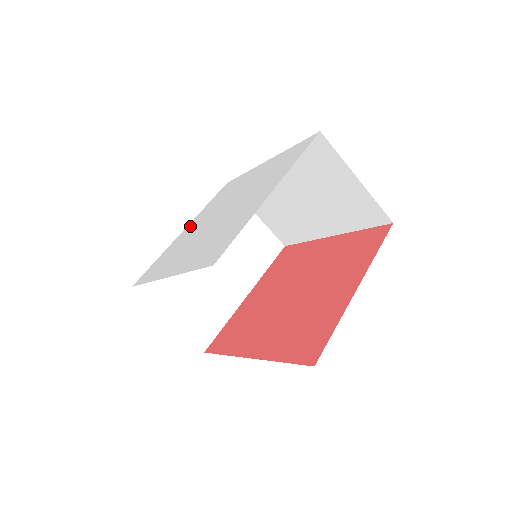
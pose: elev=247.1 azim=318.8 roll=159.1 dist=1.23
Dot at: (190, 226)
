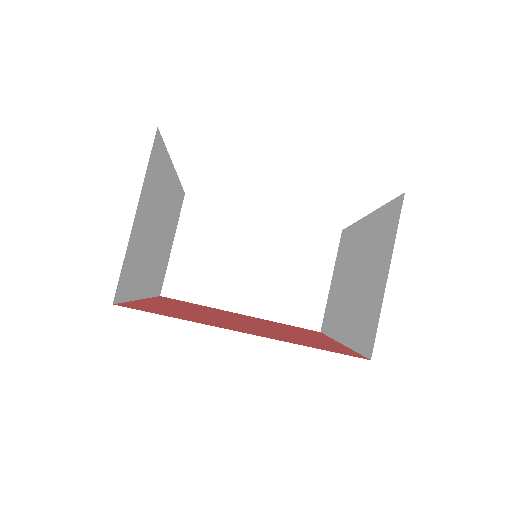
Dot at: occluded
